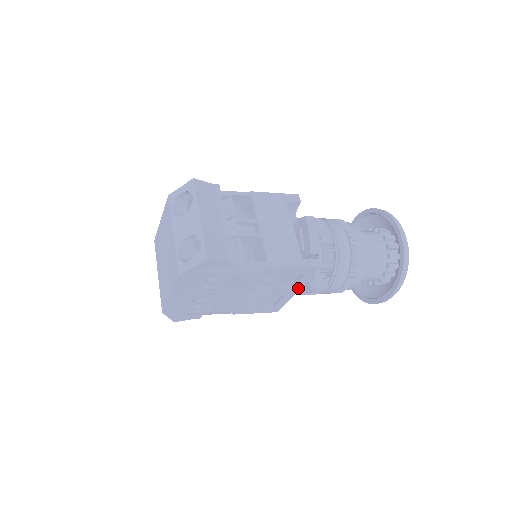
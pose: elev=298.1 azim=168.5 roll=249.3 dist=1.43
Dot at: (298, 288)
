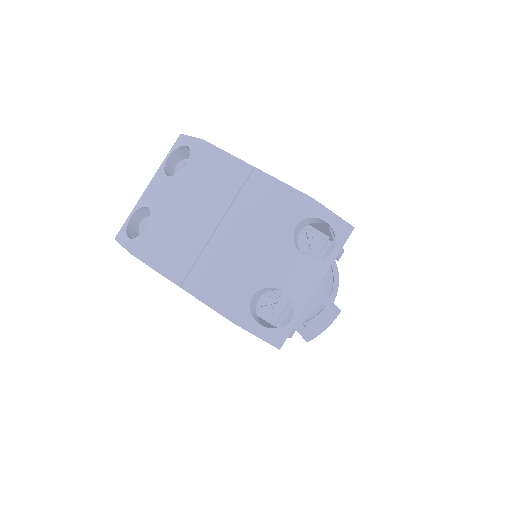
Dot at: occluded
